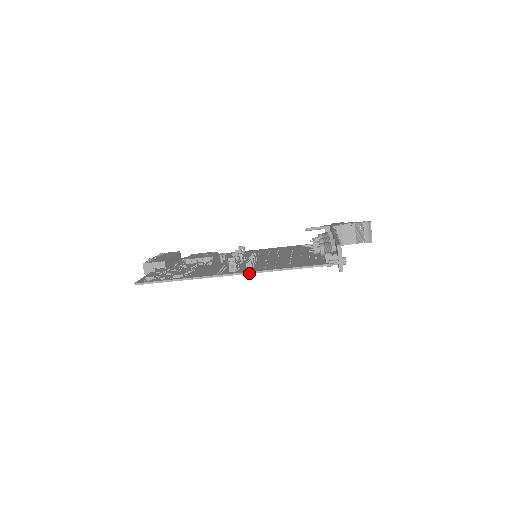
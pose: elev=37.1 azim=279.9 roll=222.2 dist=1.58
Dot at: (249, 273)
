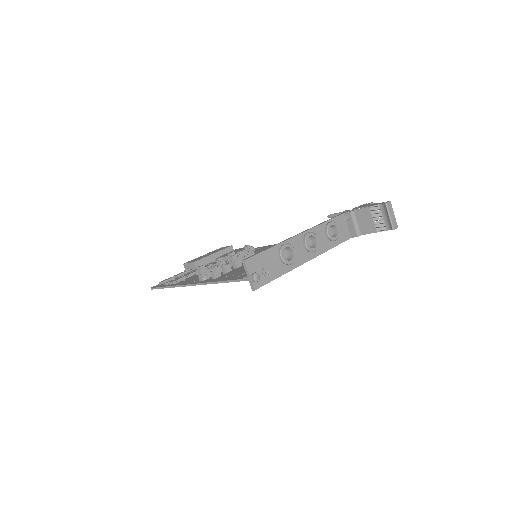
Dot at: occluded
